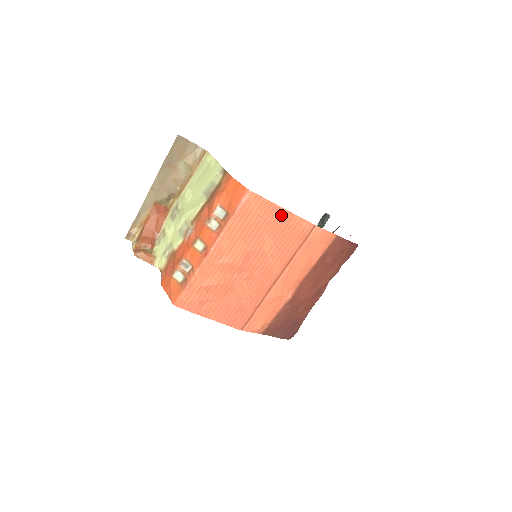
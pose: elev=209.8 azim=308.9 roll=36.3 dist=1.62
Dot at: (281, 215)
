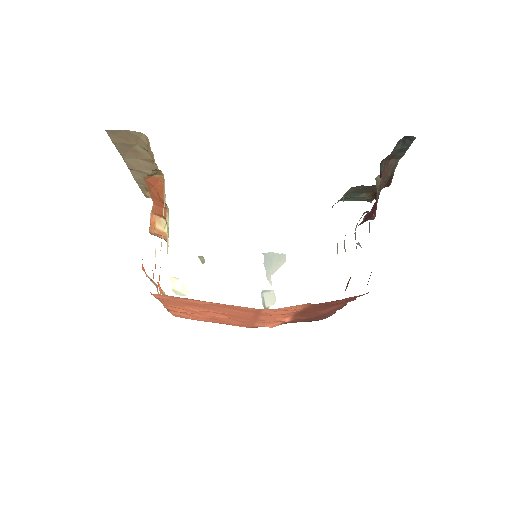
Dot at: (208, 302)
